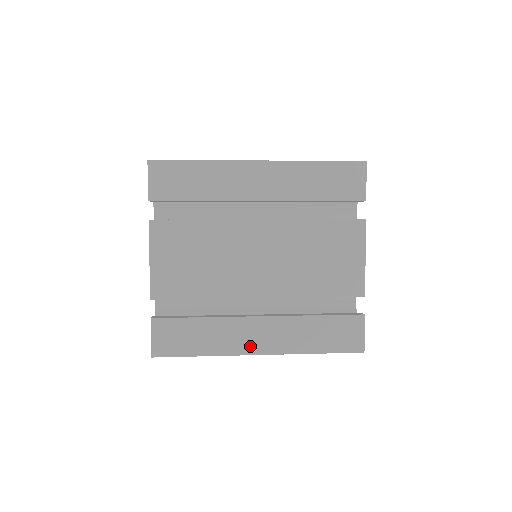
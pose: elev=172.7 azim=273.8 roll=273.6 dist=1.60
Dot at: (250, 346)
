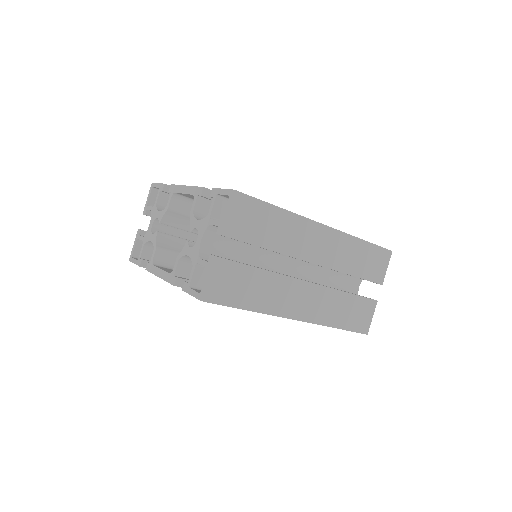
Dot at: occluded
